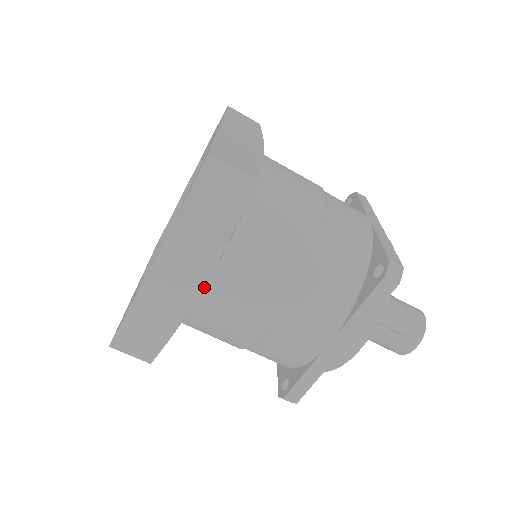
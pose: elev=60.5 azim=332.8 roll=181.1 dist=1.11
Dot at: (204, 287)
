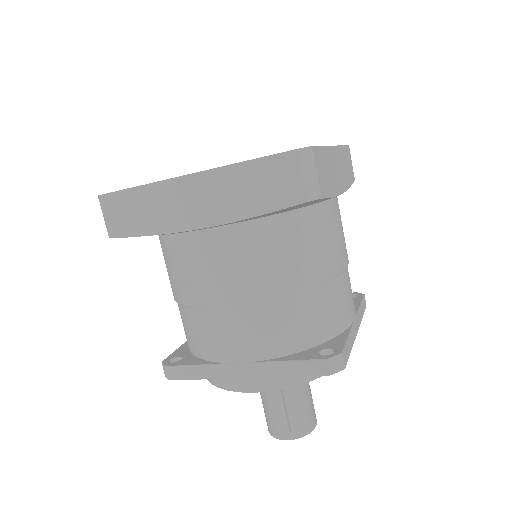
Dot at: (206, 228)
